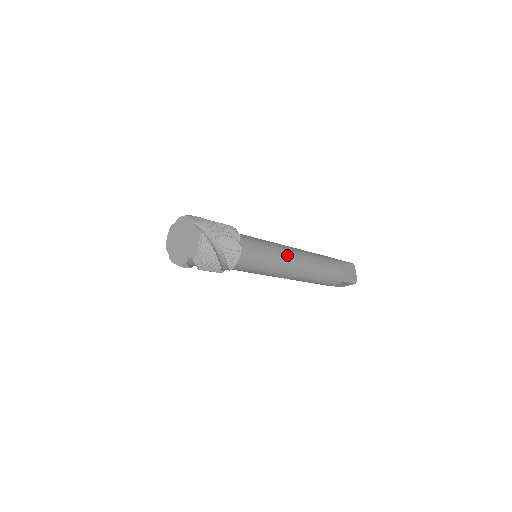
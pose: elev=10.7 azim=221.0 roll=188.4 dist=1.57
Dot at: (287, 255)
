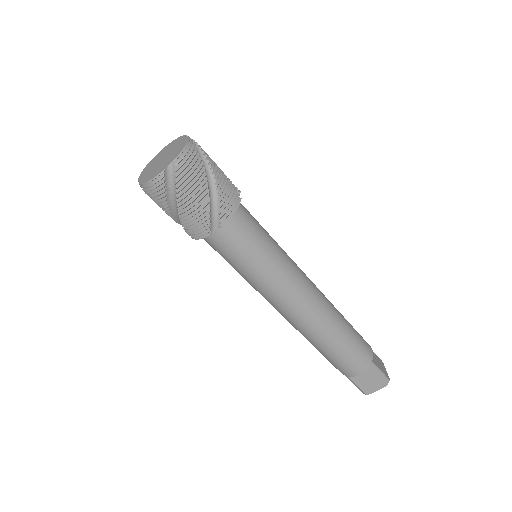
Dot at: (298, 268)
